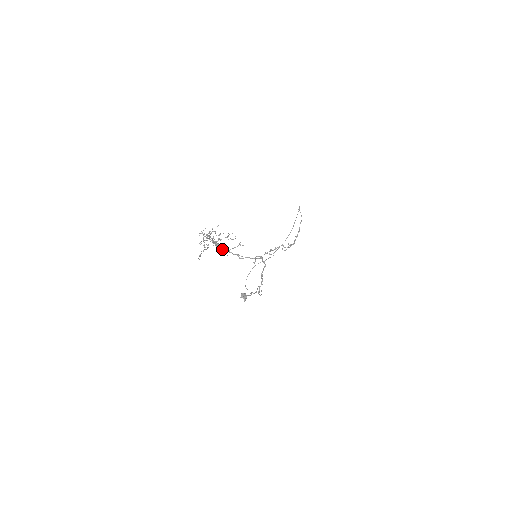
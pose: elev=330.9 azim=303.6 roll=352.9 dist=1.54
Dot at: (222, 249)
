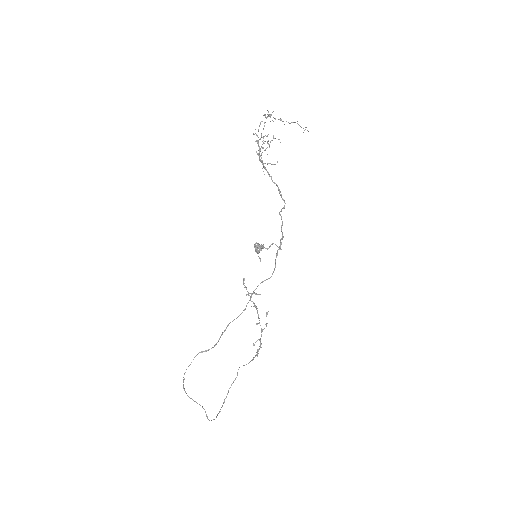
Dot at: (262, 163)
